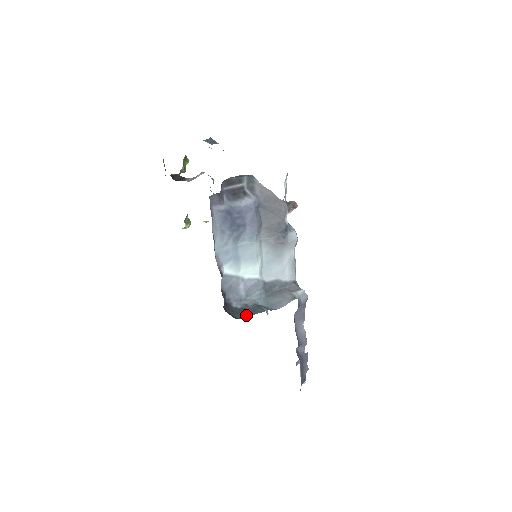
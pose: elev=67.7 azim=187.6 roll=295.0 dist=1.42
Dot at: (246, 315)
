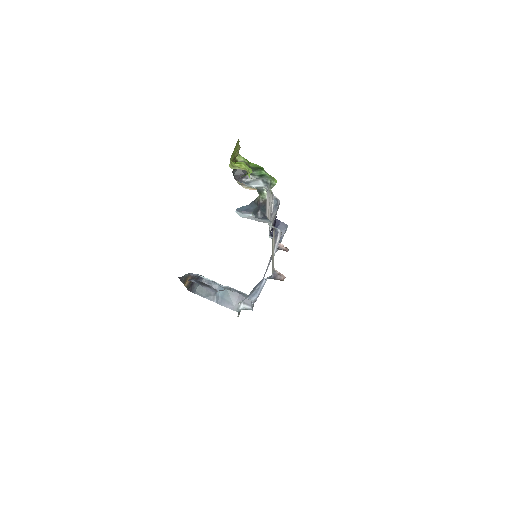
Dot at: (201, 294)
